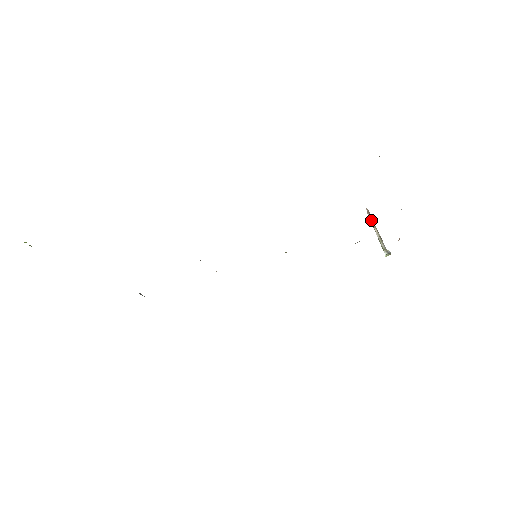
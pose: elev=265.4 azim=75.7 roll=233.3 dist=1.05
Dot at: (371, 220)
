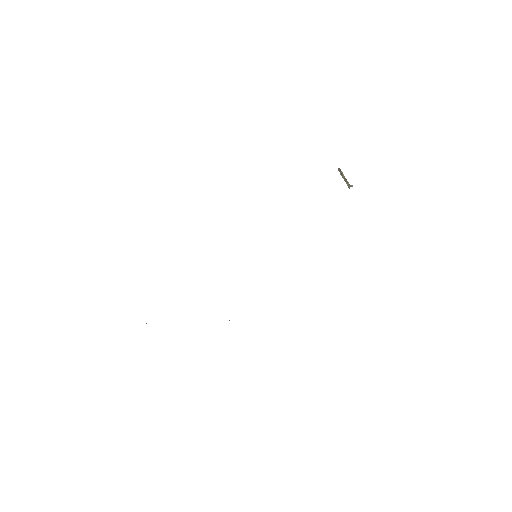
Dot at: (340, 174)
